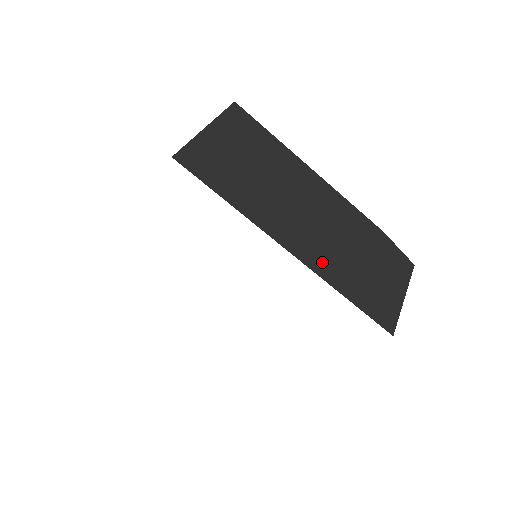
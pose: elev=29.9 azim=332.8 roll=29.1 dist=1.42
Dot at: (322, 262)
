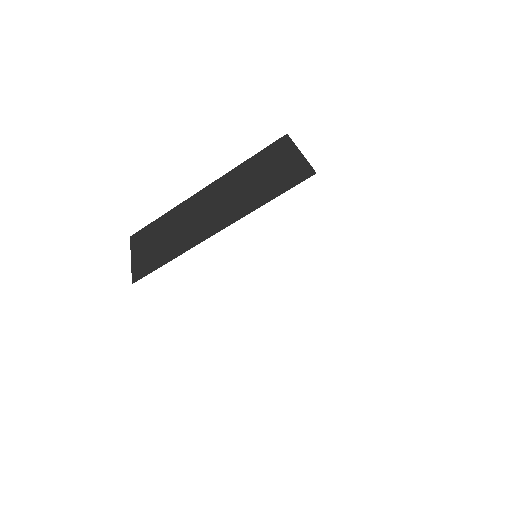
Dot at: occluded
